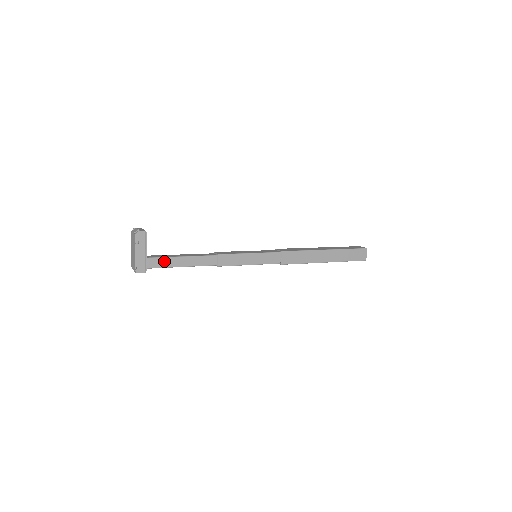
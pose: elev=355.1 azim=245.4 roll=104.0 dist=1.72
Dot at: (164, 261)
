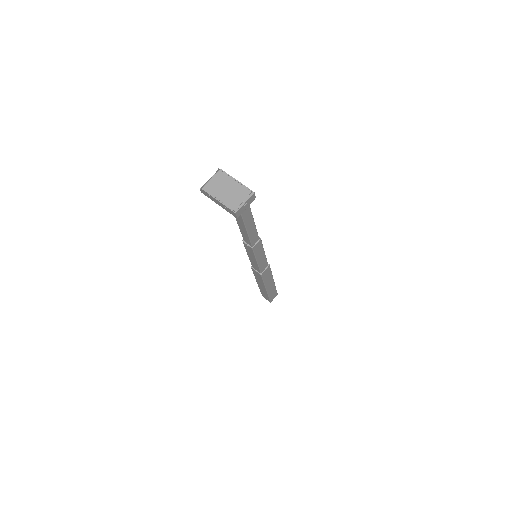
Dot at: occluded
